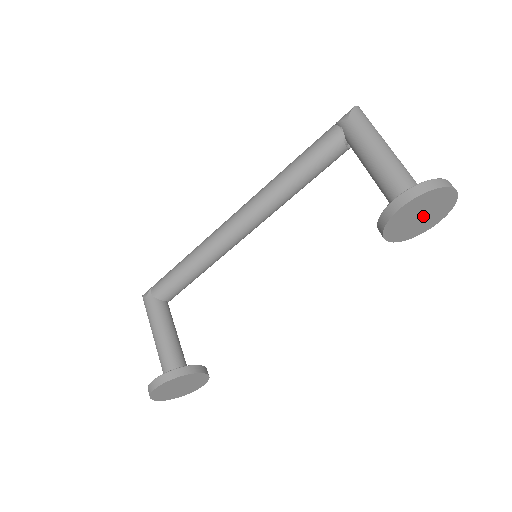
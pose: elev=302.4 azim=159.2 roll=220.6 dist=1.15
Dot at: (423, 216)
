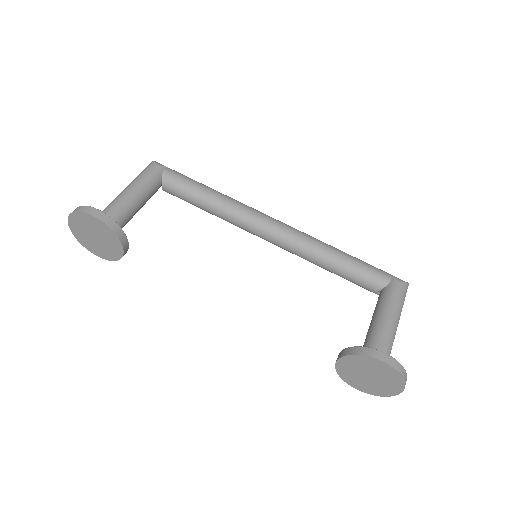
Dot at: (369, 378)
